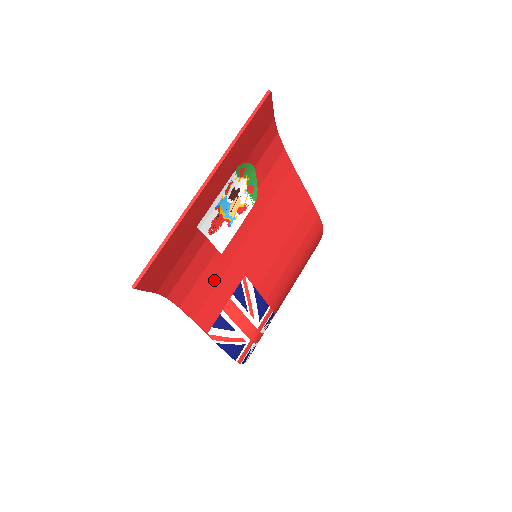
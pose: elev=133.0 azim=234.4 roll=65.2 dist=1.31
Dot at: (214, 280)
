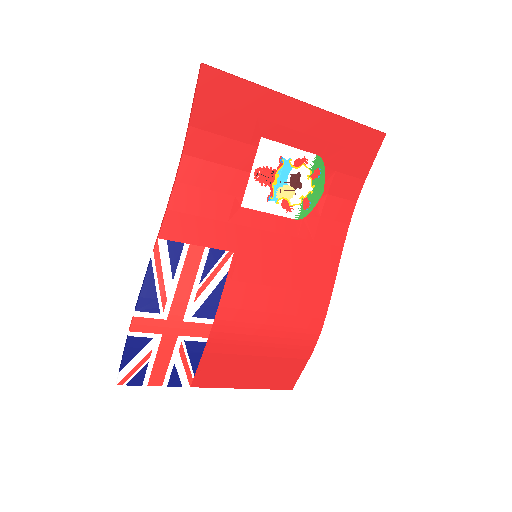
Dot at: (215, 213)
